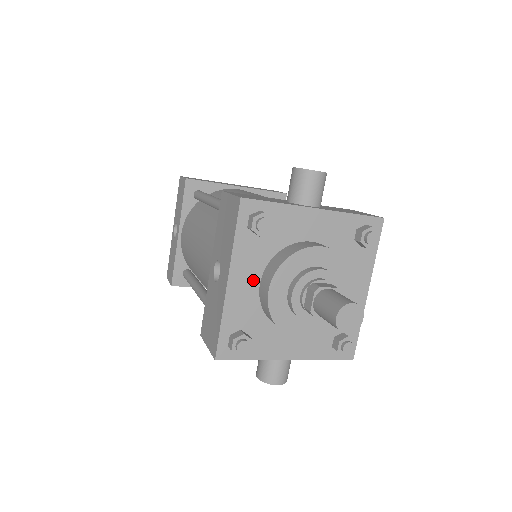
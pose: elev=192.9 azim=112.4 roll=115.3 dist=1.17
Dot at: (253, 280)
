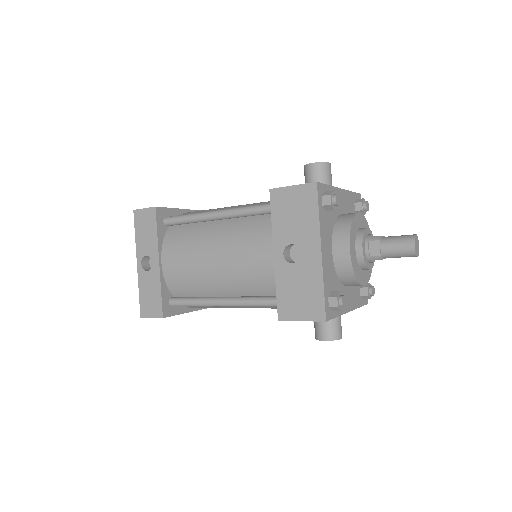
Dot at: (329, 248)
